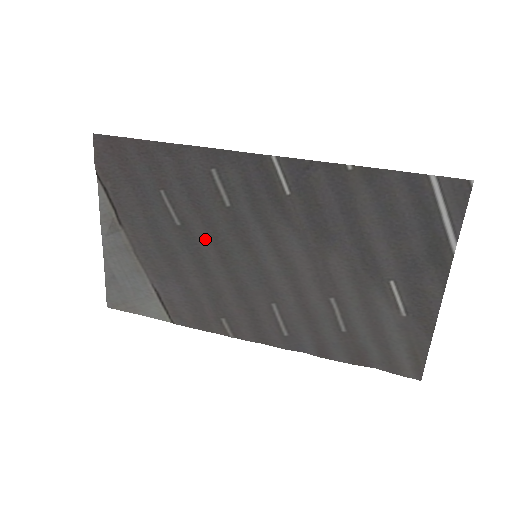
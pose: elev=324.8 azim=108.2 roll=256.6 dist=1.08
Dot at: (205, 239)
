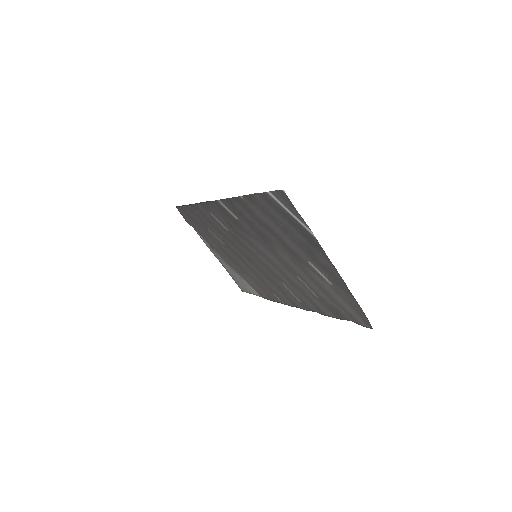
Dot at: (237, 250)
